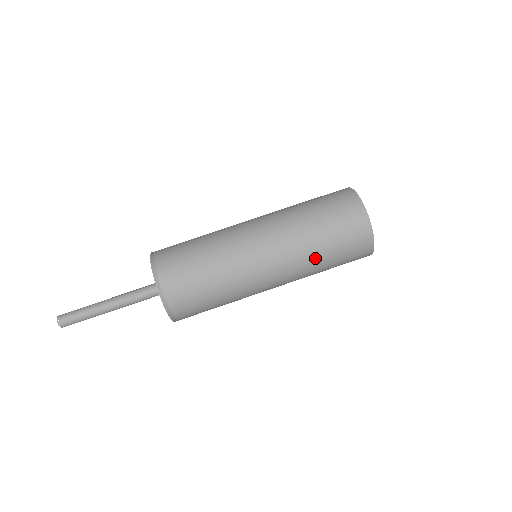
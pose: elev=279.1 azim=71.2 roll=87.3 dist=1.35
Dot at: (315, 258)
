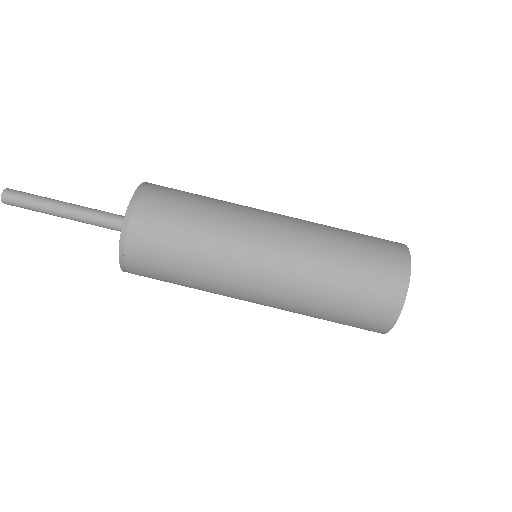
Dot at: (325, 273)
